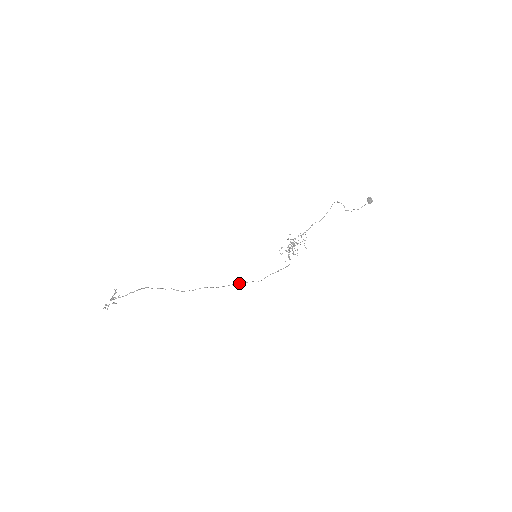
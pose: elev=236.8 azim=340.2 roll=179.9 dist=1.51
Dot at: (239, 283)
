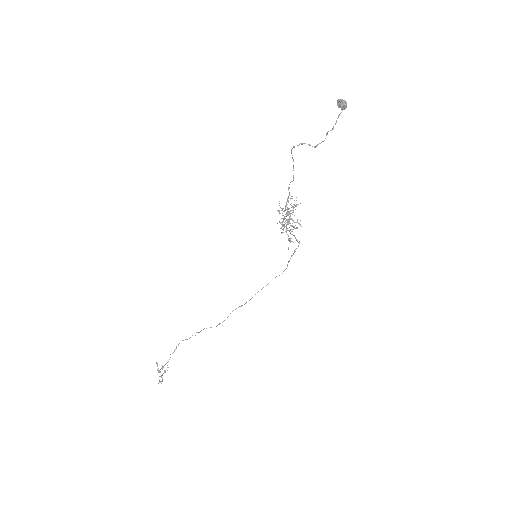
Dot at: (263, 287)
